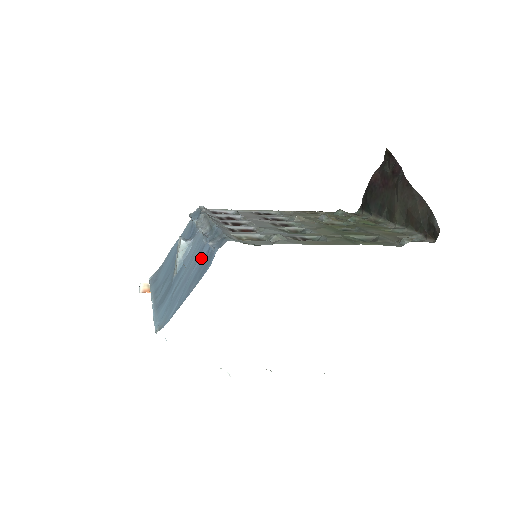
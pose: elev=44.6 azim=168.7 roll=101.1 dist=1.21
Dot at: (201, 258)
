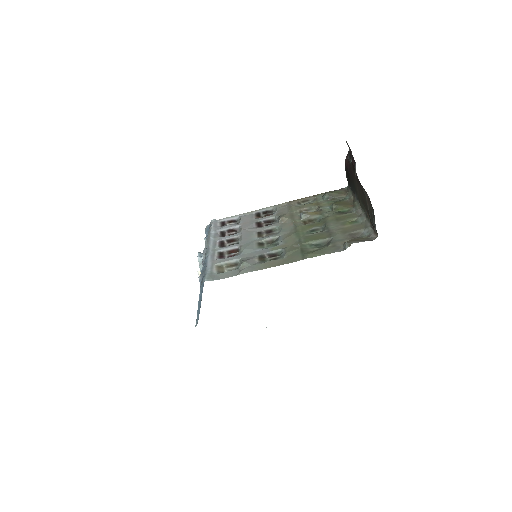
Dot at: occluded
